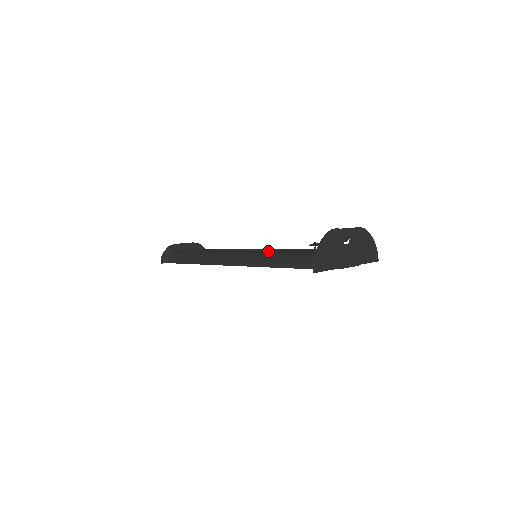
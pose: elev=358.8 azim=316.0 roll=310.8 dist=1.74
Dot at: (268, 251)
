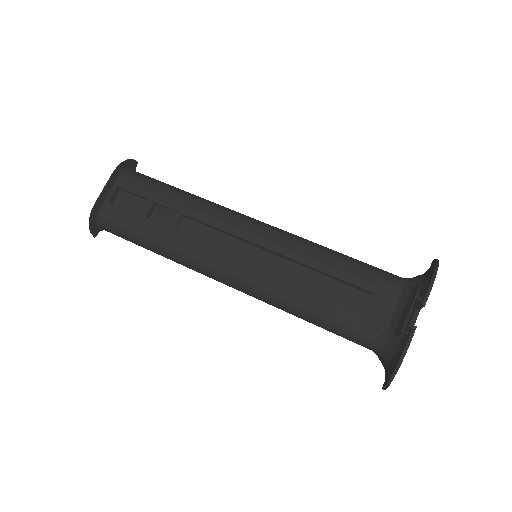
Dot at: (288, 291)
